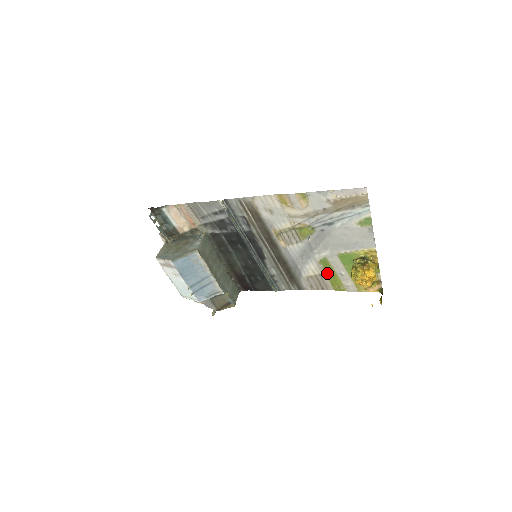
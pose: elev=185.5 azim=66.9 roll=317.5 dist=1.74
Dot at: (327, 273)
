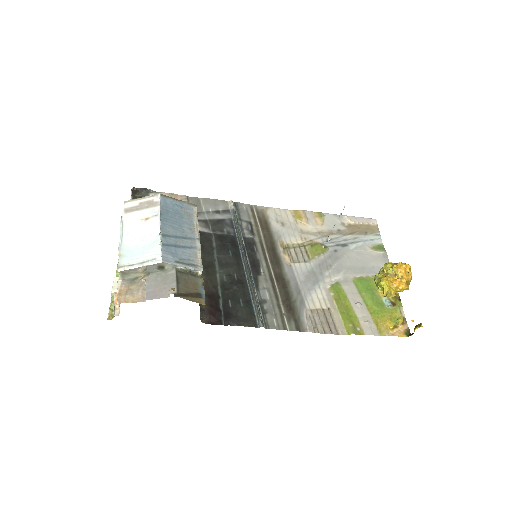
Dot at: (339, 305)
